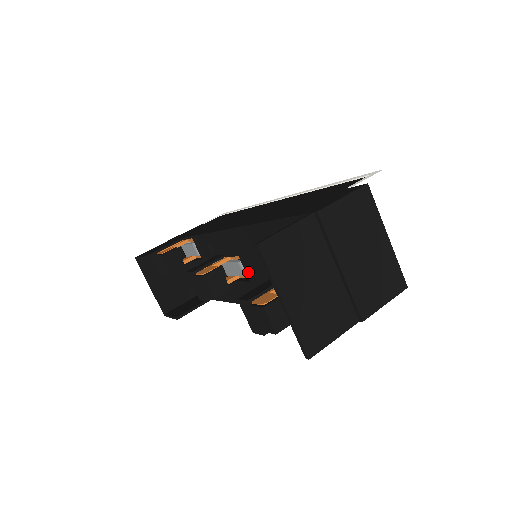
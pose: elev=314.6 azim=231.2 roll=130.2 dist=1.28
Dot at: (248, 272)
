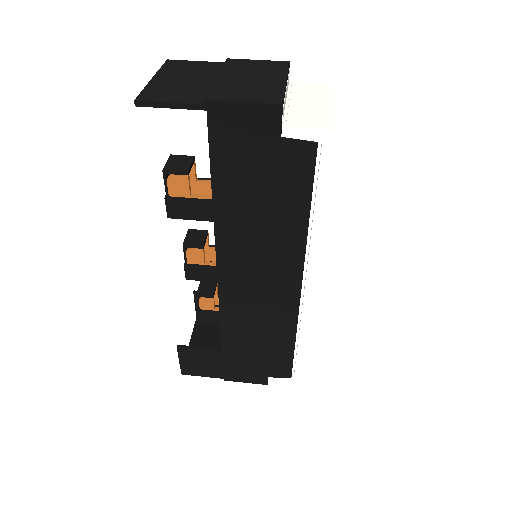
Dot at: occluded
